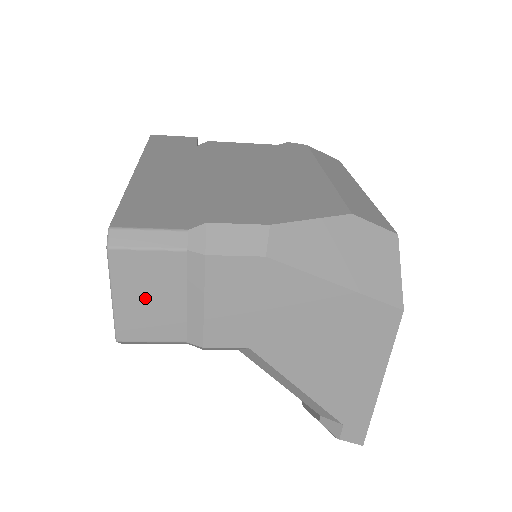
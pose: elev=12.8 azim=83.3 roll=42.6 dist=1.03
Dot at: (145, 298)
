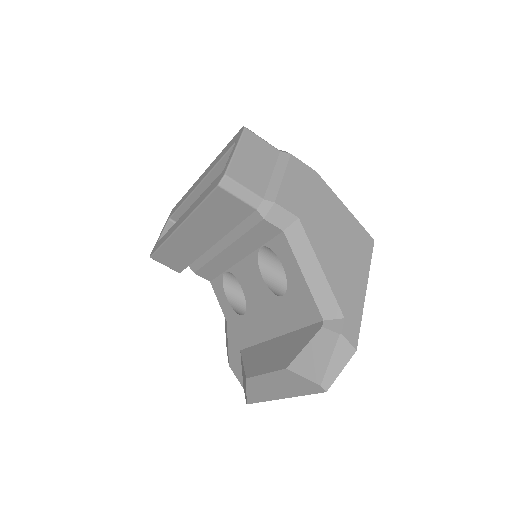
Dot at: (252, 160)
